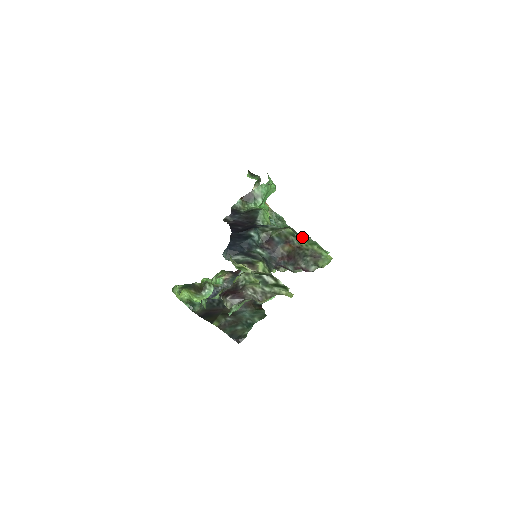
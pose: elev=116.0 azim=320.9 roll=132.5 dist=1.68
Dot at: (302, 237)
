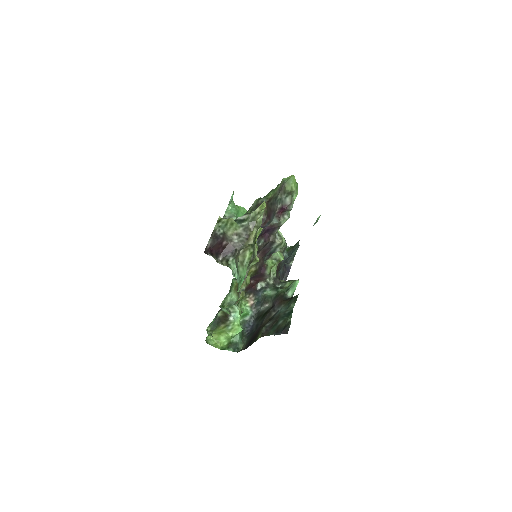
Dot at: (268, 194)
